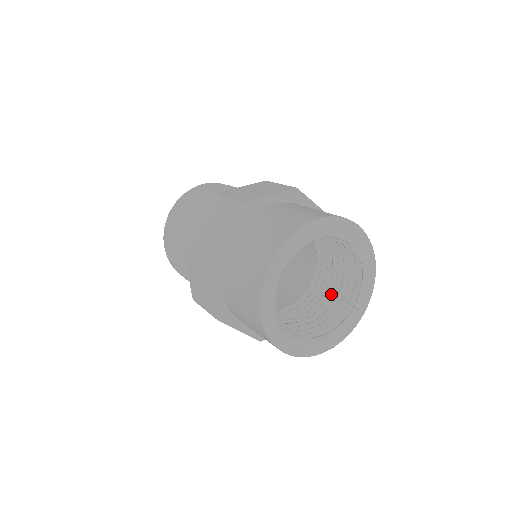
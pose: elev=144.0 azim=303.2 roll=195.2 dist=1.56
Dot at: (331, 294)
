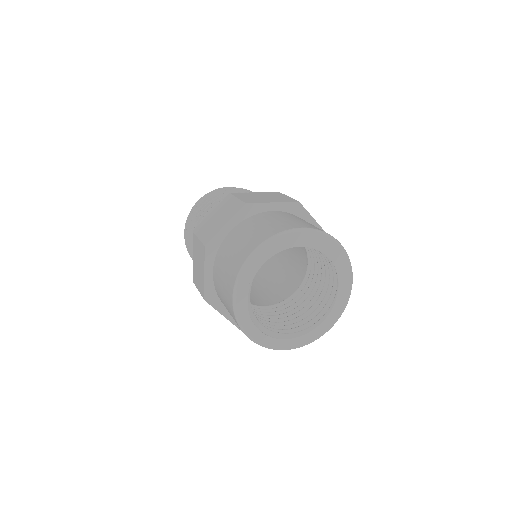
Dot at: (322, 272)
